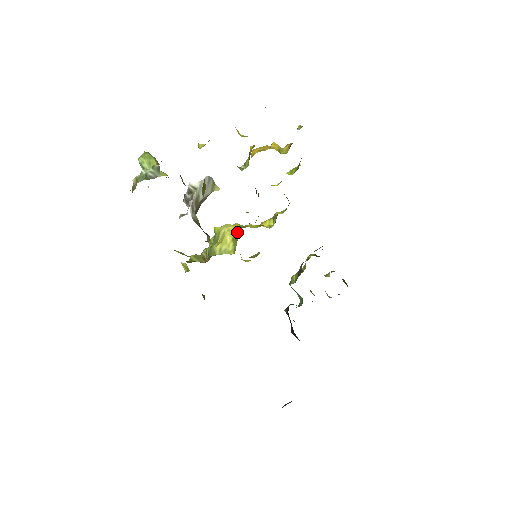
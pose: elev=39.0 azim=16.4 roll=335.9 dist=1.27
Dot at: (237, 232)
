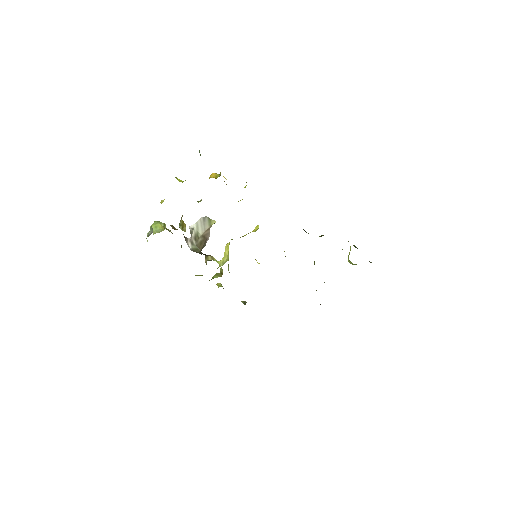
Dot at: occluded
